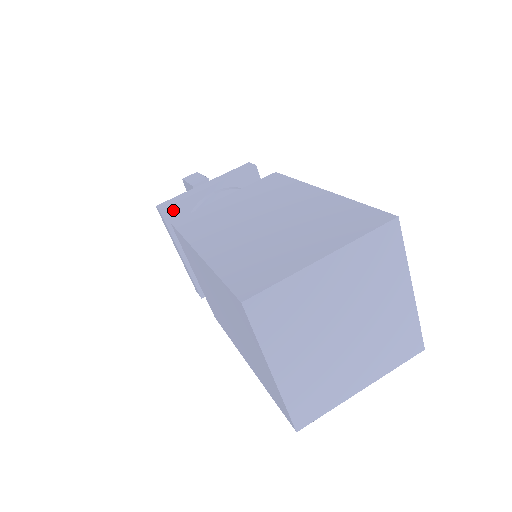
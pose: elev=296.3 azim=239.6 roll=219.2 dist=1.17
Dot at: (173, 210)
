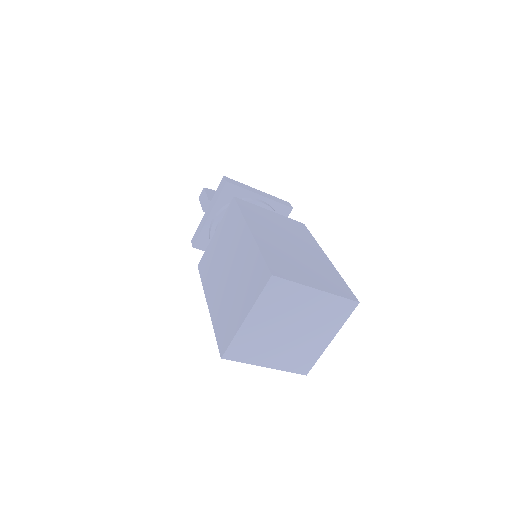
Dot at: (200, 242)
